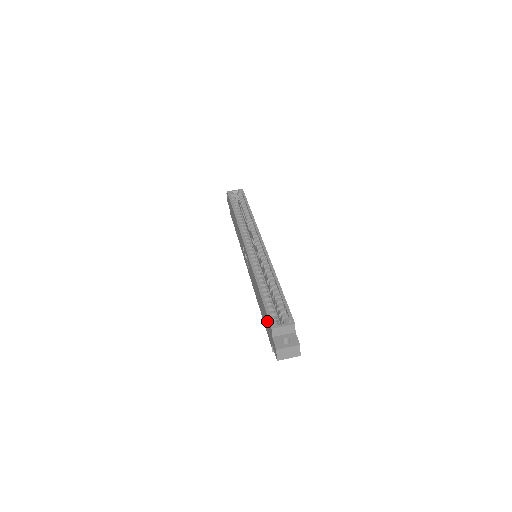
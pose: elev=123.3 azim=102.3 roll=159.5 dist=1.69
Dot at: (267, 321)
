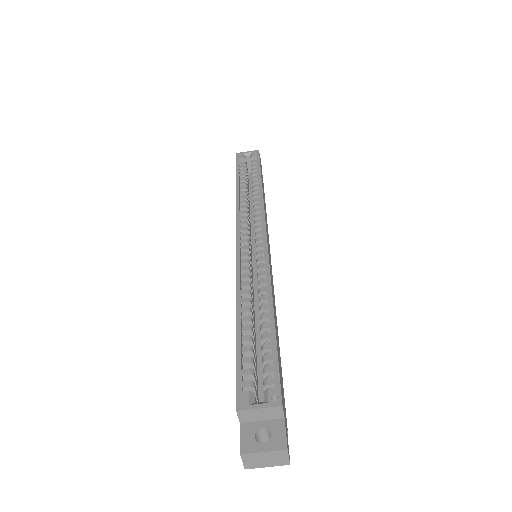
Dot at: occluded
